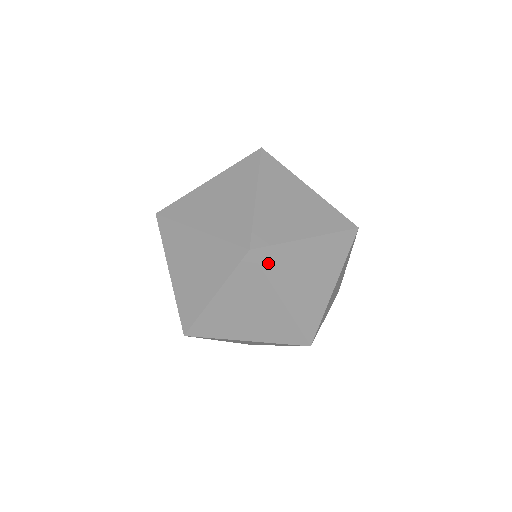
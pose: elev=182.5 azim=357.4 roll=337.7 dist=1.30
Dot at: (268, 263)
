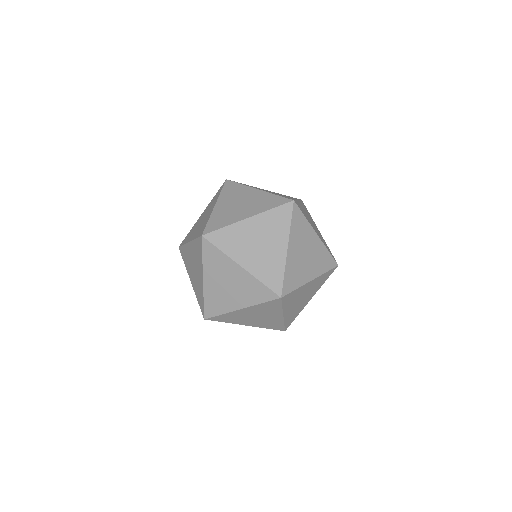
Dot at: (301, 210)
